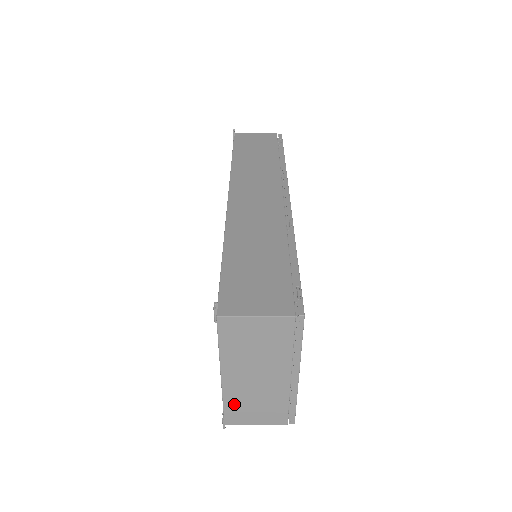
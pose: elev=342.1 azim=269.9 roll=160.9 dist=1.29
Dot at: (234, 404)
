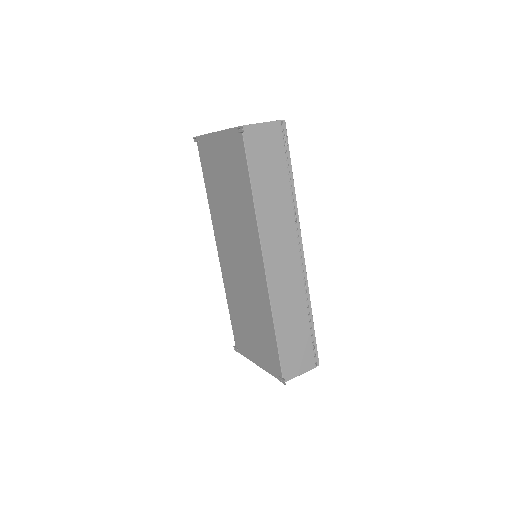
Dot at: occluded
